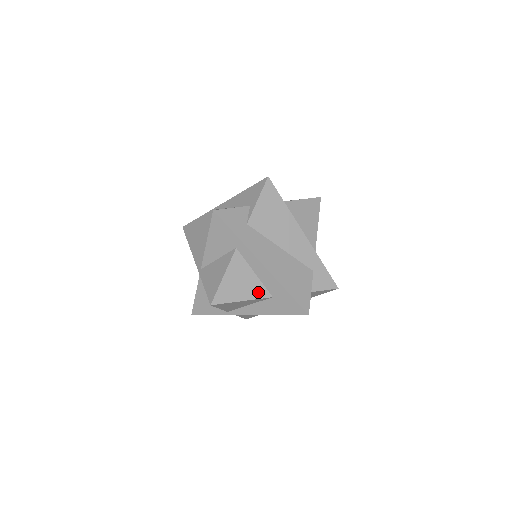
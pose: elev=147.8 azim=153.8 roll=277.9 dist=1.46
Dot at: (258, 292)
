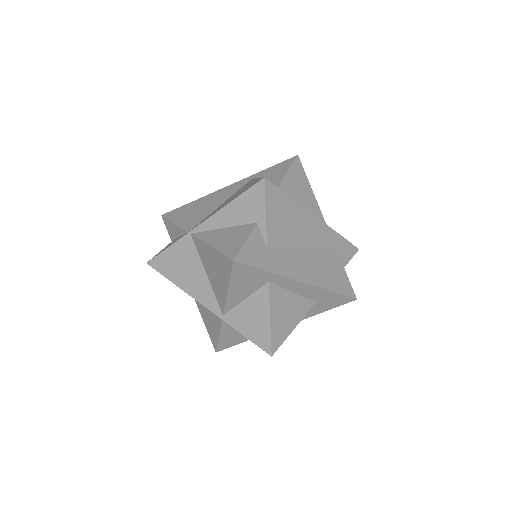
Dot at: (303, 308)
